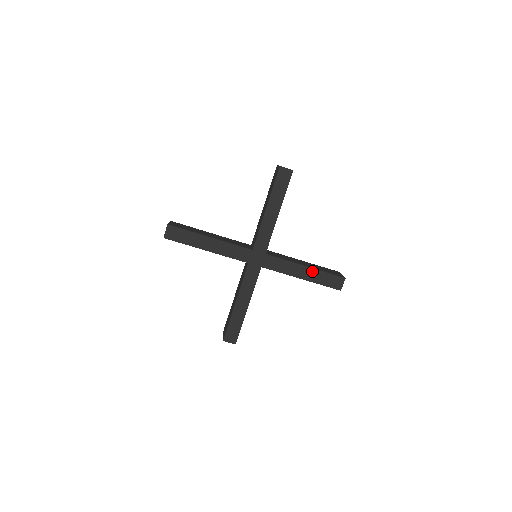
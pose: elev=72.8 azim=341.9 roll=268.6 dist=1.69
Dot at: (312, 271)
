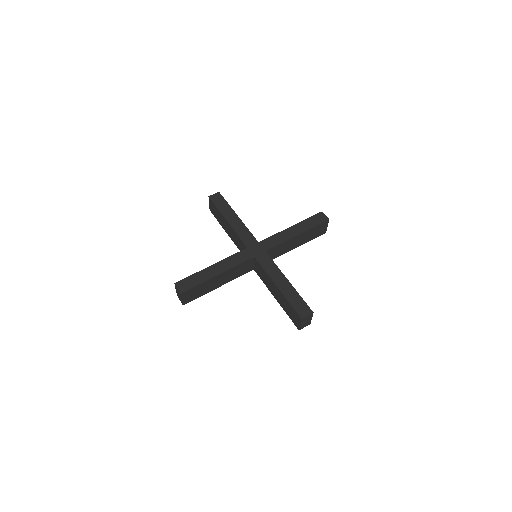
Dot at: (290, 287)
